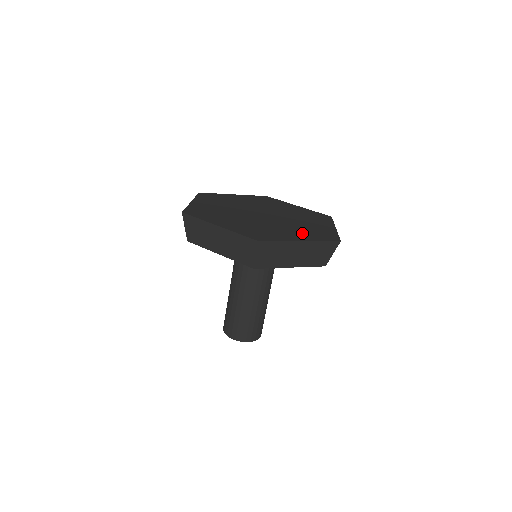
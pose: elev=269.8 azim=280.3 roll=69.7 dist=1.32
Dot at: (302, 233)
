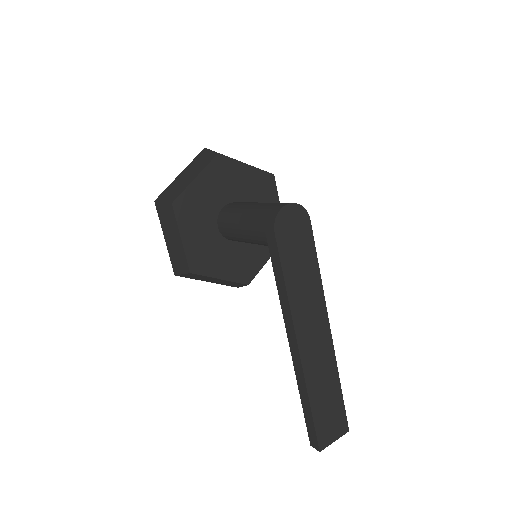
Dot at: occluded
